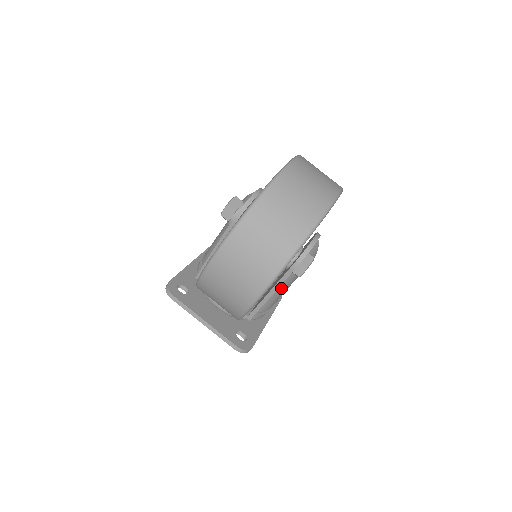
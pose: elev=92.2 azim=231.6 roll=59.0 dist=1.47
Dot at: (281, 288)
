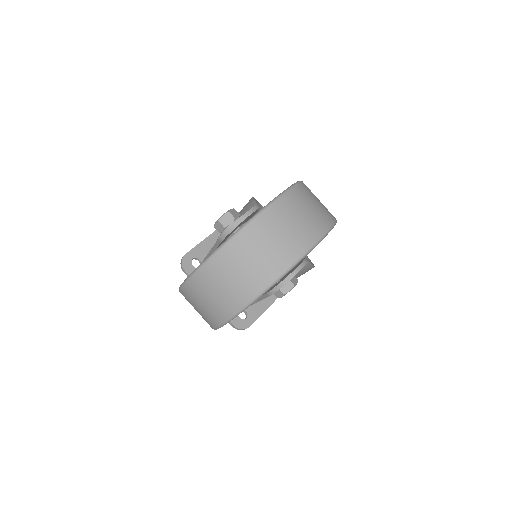
Dot at: occluded
